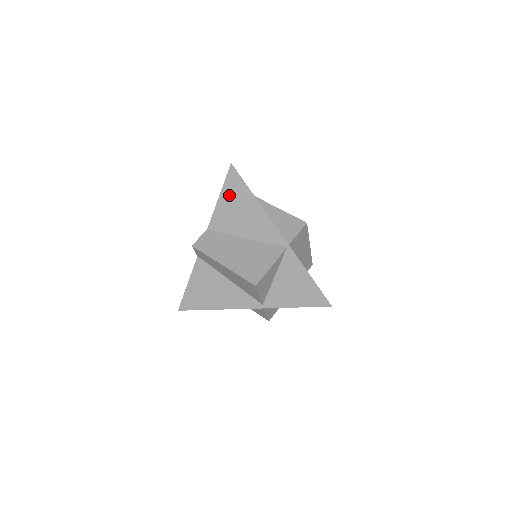
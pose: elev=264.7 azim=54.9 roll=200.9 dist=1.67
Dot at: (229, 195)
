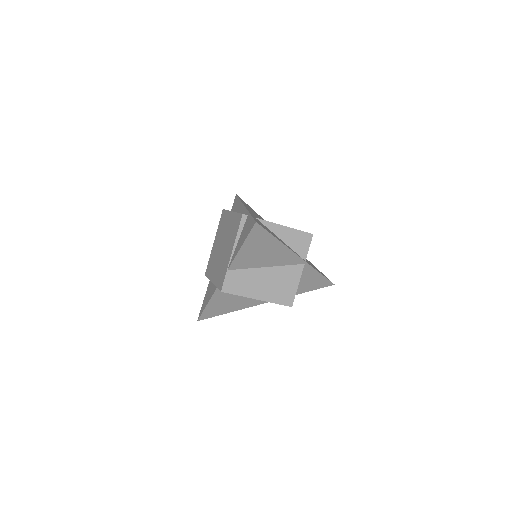
Dot at: (252, 244)
